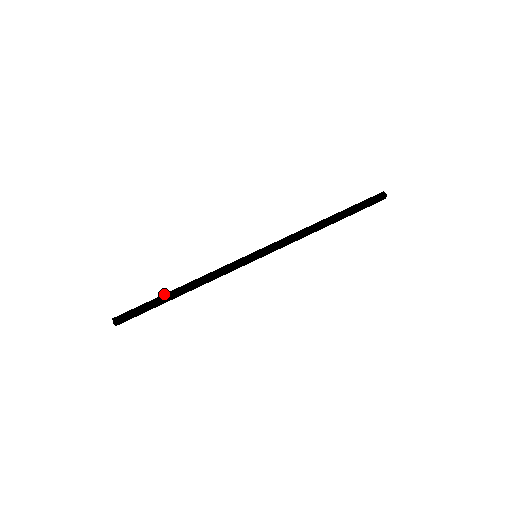
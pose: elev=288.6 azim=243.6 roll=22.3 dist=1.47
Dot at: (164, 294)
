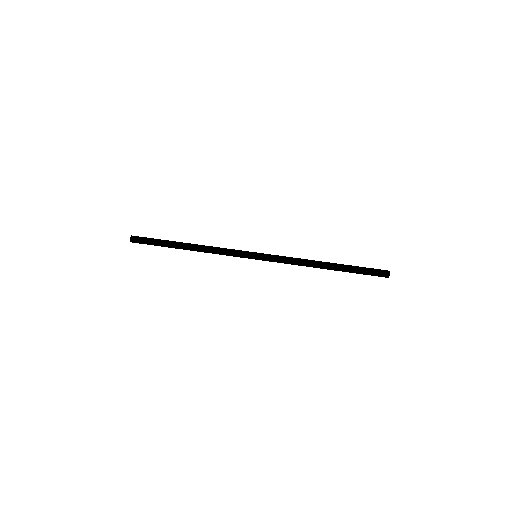
Dot at: occluded
